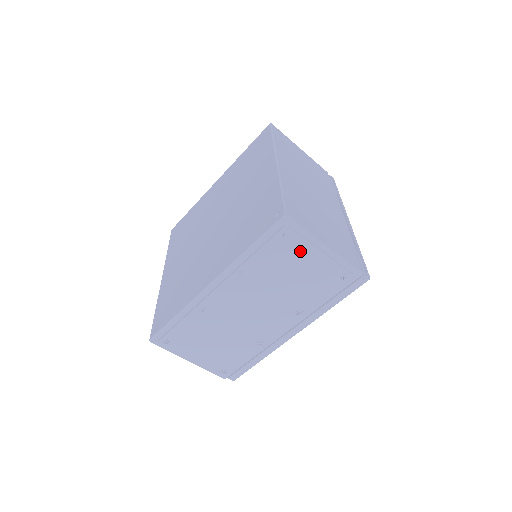
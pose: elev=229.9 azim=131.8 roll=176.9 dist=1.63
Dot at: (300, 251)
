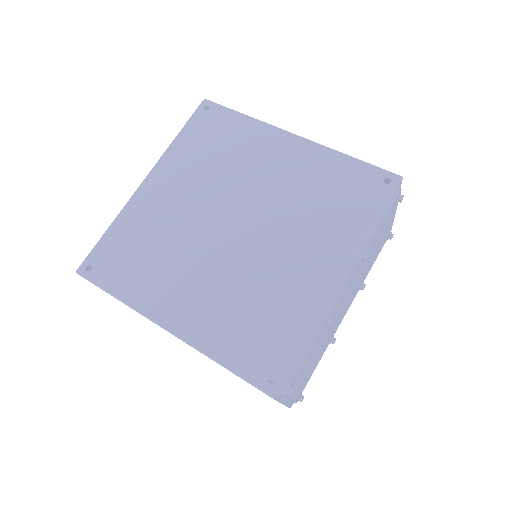
Dot at: (391, 215)
